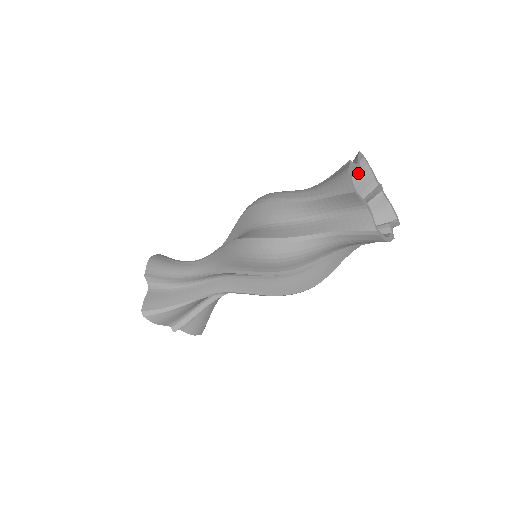
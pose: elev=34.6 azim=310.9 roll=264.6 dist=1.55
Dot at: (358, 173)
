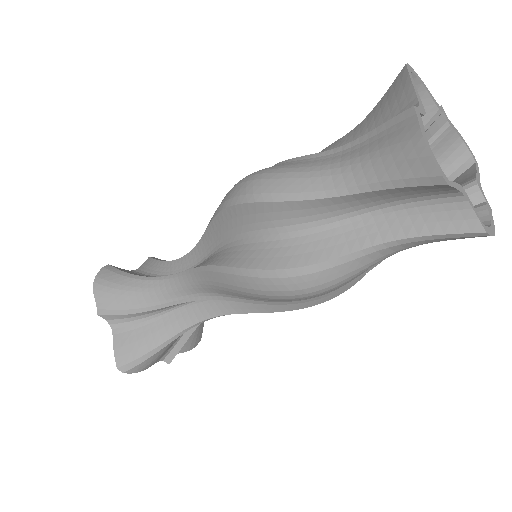
Dot at: occluded
